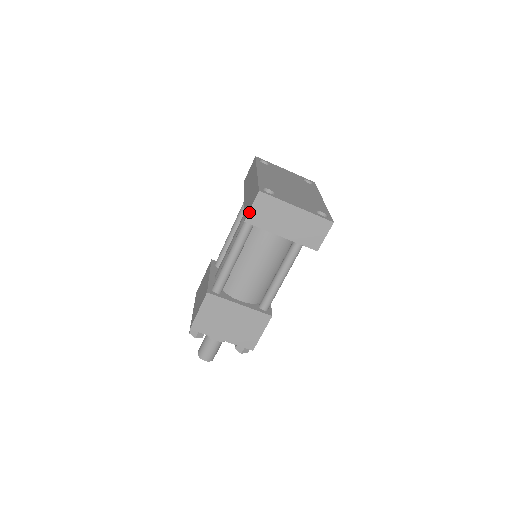
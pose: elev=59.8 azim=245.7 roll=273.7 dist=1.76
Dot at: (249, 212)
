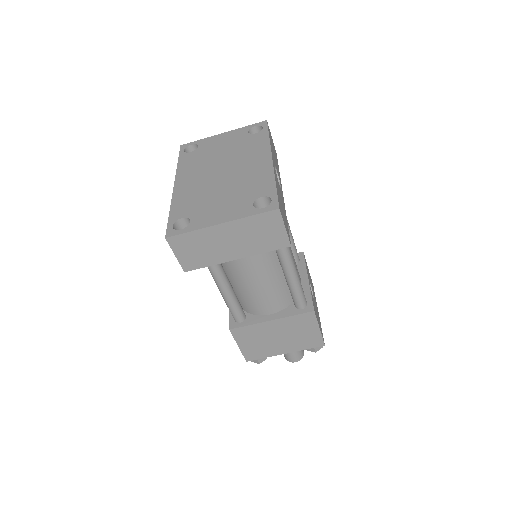
Dot at: (179, 262)
